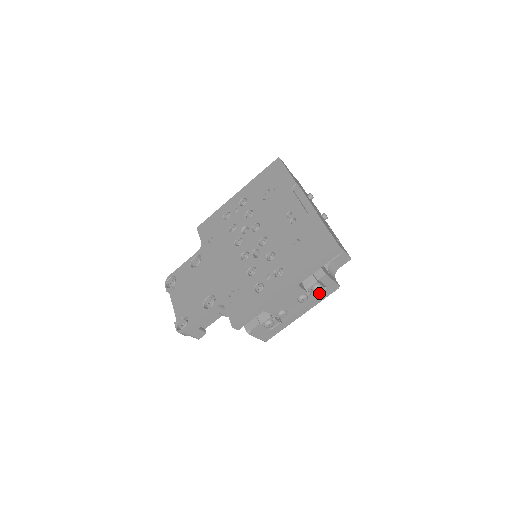
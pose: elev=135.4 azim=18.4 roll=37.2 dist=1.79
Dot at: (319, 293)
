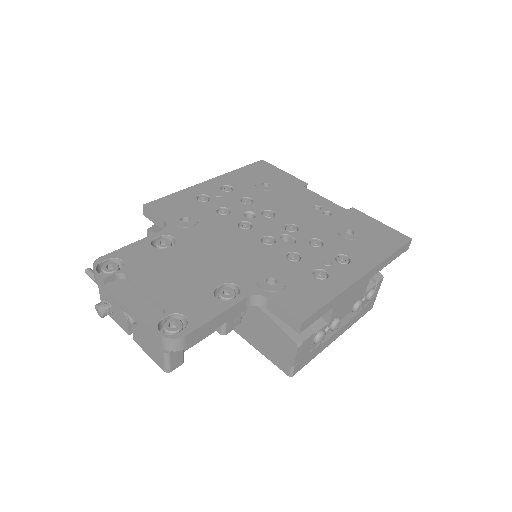
Dot at: (364, 306)
